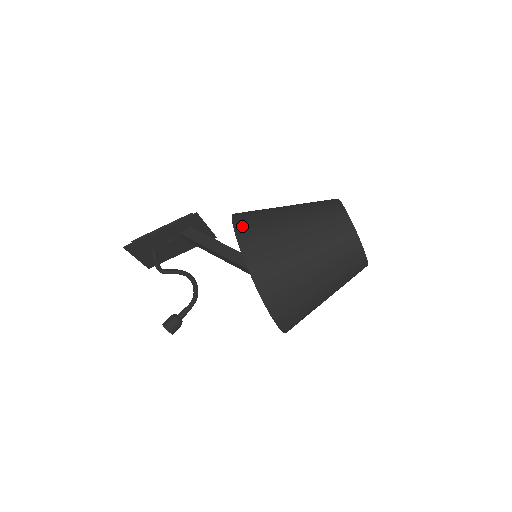
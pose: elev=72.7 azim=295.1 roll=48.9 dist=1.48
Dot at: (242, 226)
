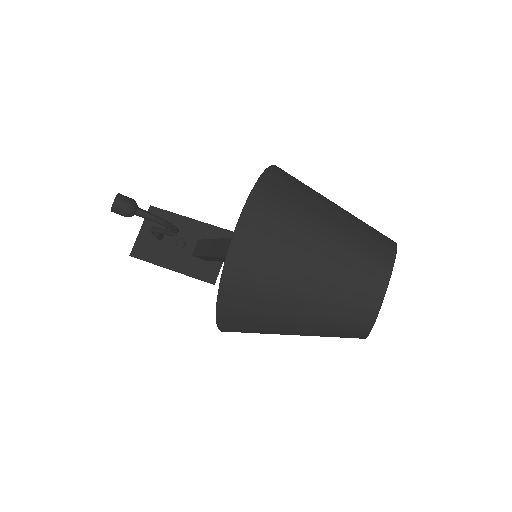
Dot at: occluded
